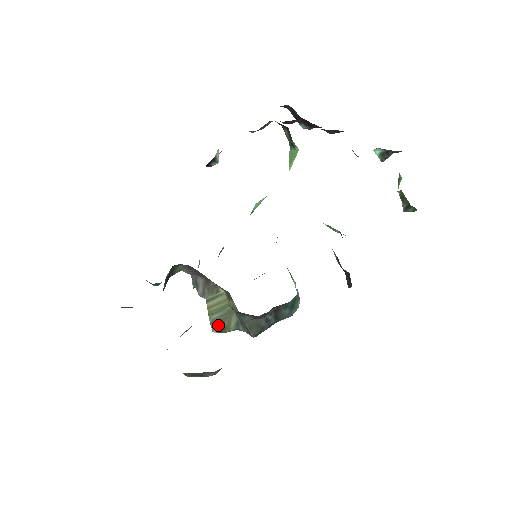
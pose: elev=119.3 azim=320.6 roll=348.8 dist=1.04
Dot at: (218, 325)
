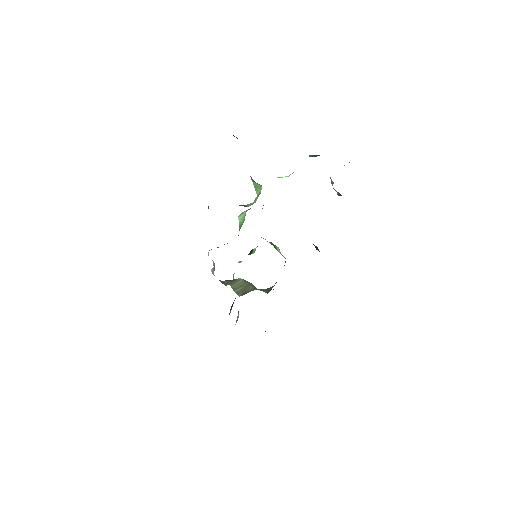
Dot at: (242, 293)
